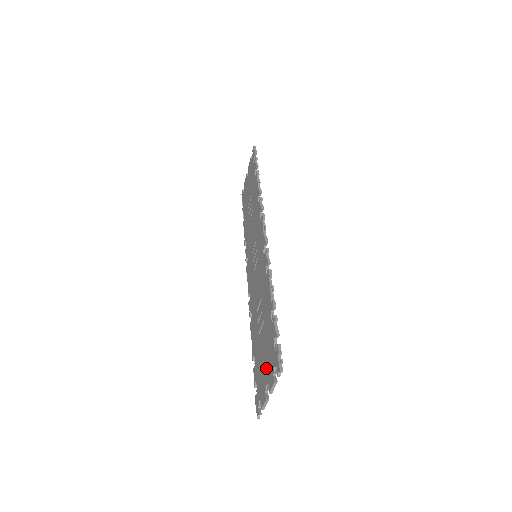
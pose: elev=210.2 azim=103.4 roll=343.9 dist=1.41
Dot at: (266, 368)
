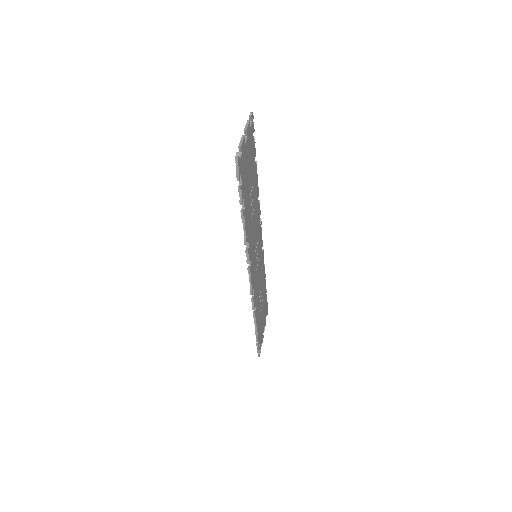
Dot at: occluded
